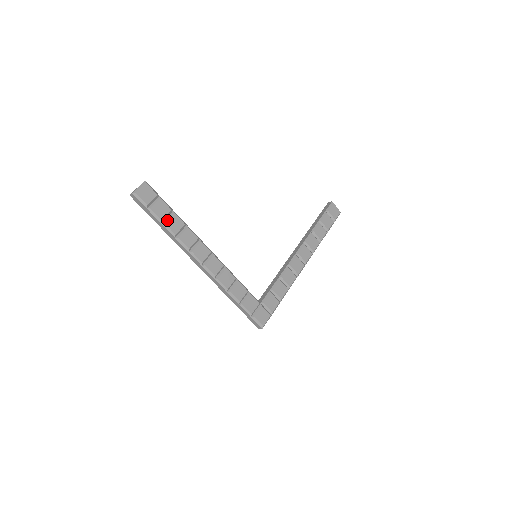
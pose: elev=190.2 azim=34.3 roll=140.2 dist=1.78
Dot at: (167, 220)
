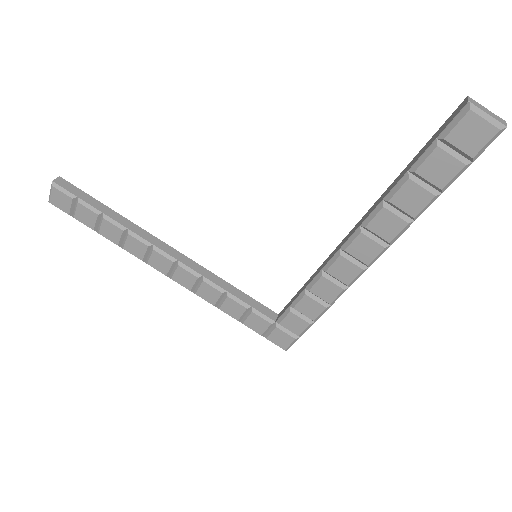
Dot at: (99, 229)
